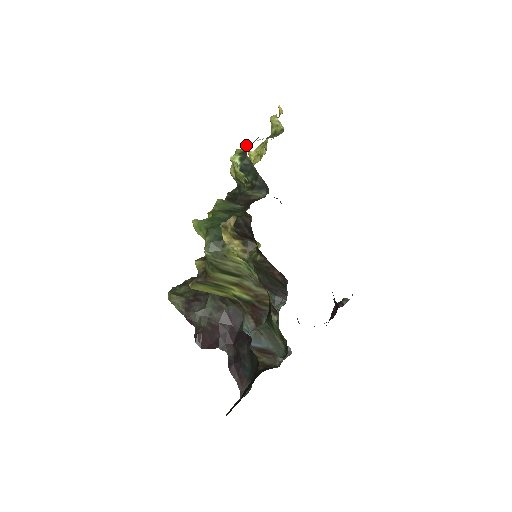
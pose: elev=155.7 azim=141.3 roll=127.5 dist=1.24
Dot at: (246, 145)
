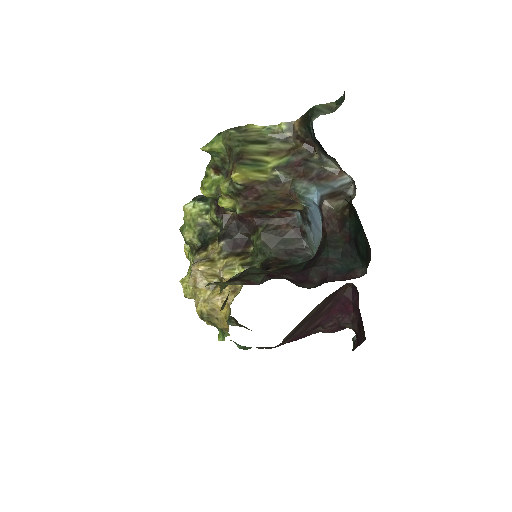
Dot at: occluded
